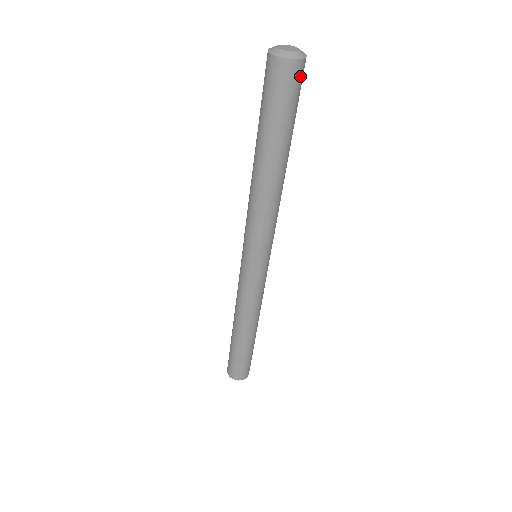
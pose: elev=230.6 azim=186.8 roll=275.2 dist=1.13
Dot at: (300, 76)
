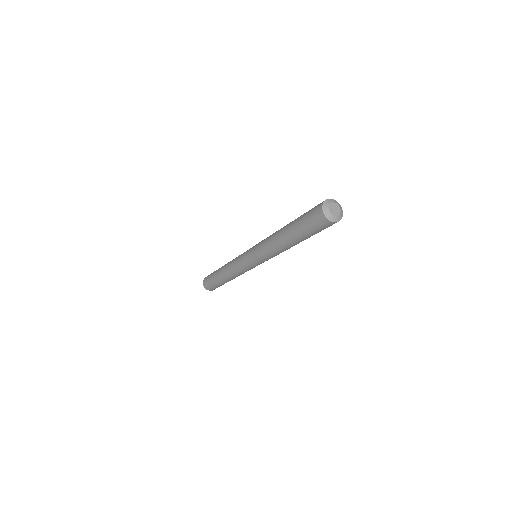
Dot at: occluded
